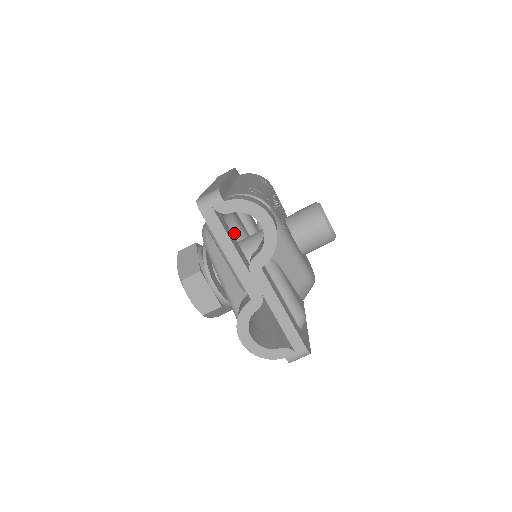
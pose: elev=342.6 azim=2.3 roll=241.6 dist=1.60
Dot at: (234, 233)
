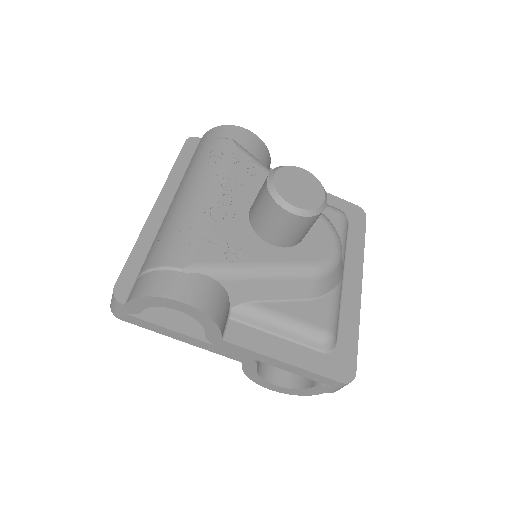
Dot at: occluded
